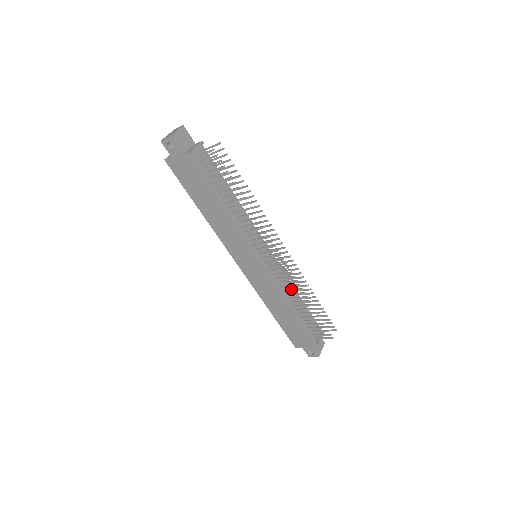
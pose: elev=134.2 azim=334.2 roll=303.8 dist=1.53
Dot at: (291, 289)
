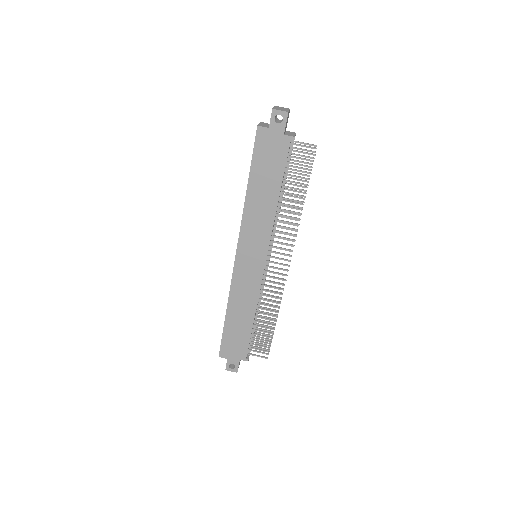
Dot at: (268, 300)
